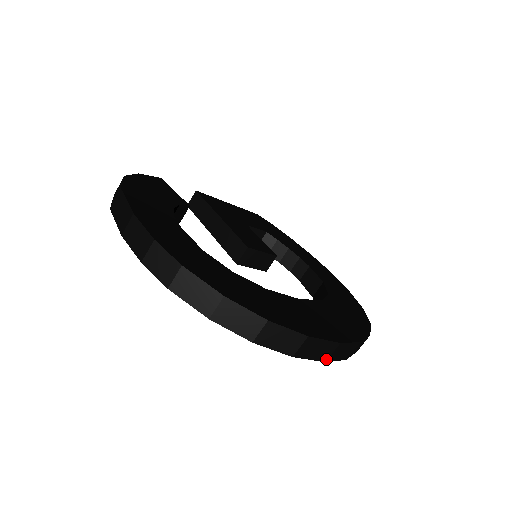
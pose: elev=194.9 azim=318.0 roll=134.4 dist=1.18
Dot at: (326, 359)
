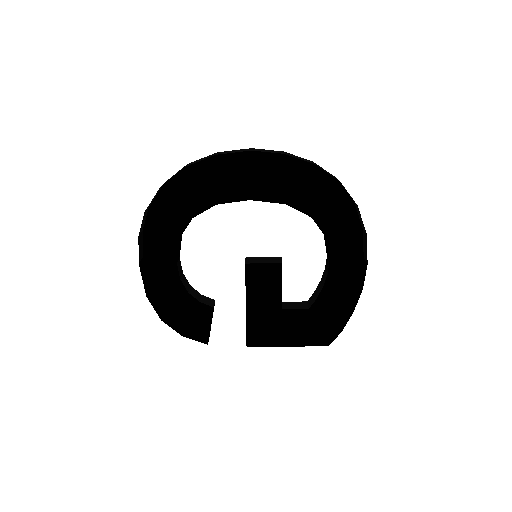
Dot at: occluded
